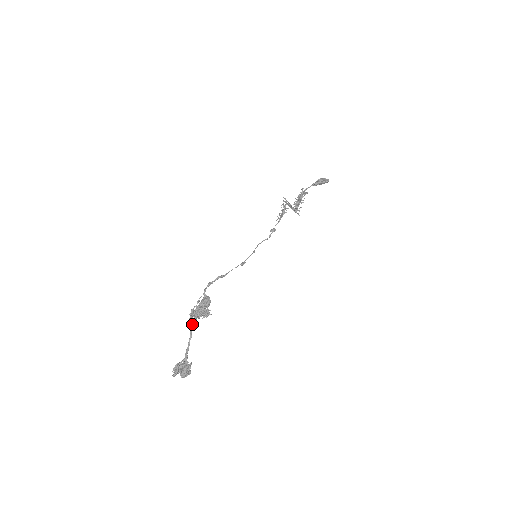
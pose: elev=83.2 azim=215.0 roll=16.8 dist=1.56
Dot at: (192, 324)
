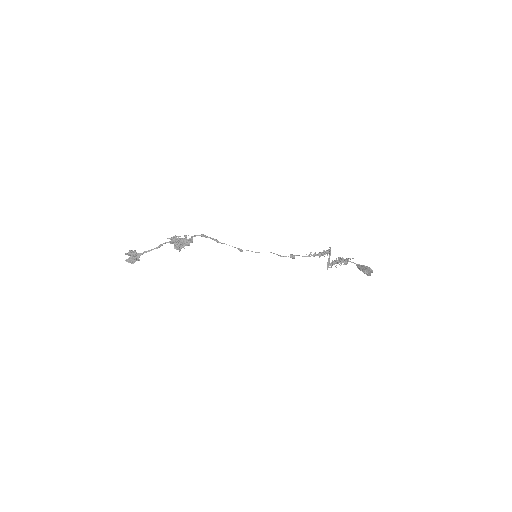
Dot at: occluded
